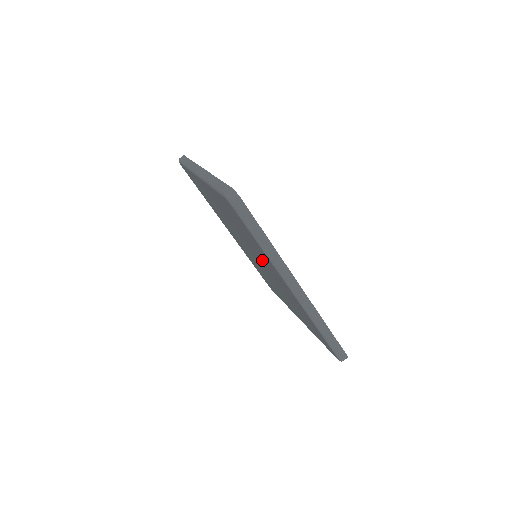
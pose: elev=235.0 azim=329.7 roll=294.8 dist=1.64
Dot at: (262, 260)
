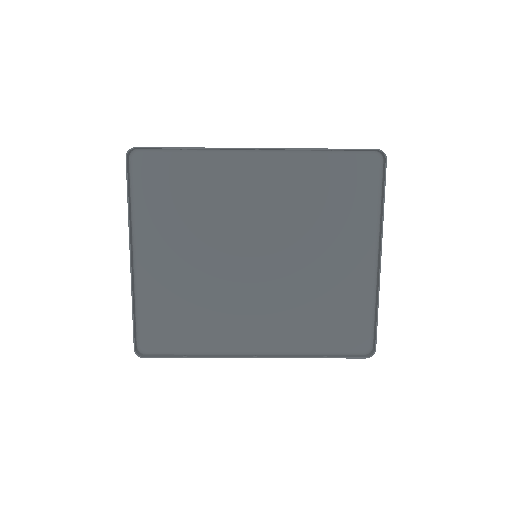
Dot at: (238, 300)
